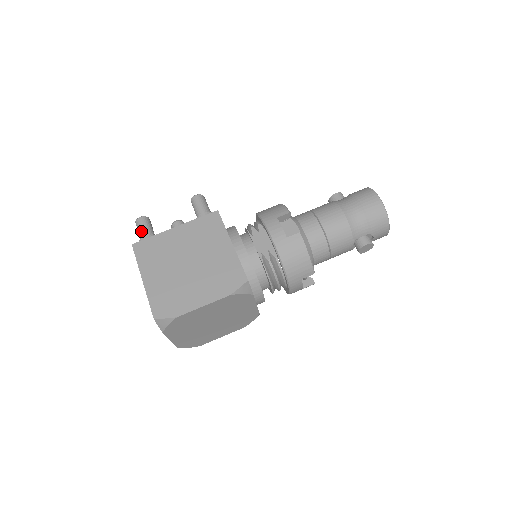
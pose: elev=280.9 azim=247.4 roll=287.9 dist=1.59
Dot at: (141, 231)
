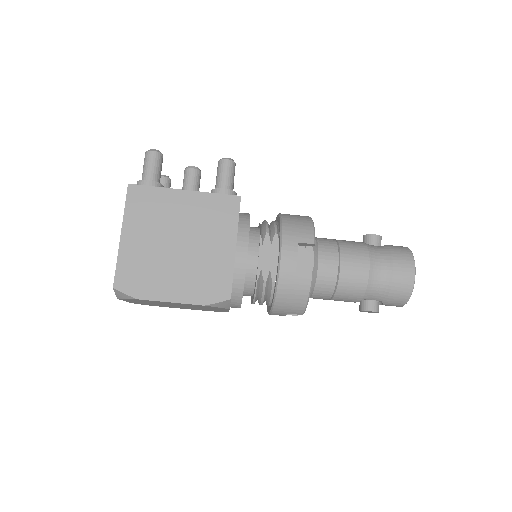
Dot at: (146, 169)
